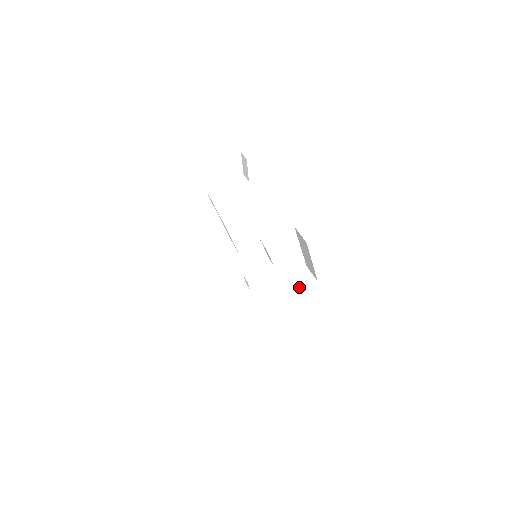
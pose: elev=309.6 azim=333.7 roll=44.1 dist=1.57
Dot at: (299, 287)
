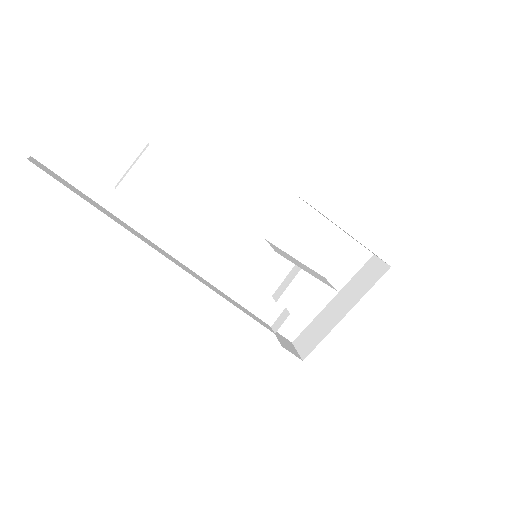
Dot at: (366, 286)
